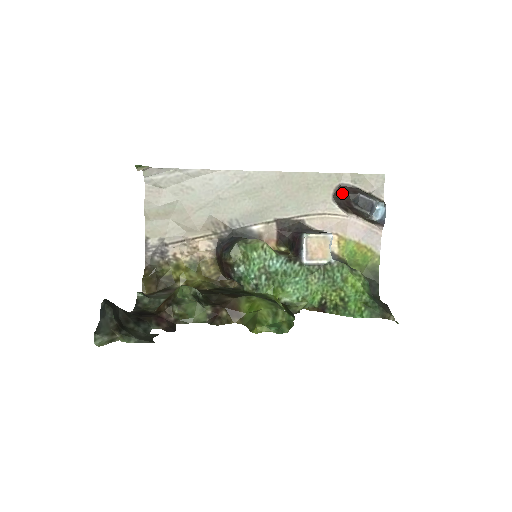
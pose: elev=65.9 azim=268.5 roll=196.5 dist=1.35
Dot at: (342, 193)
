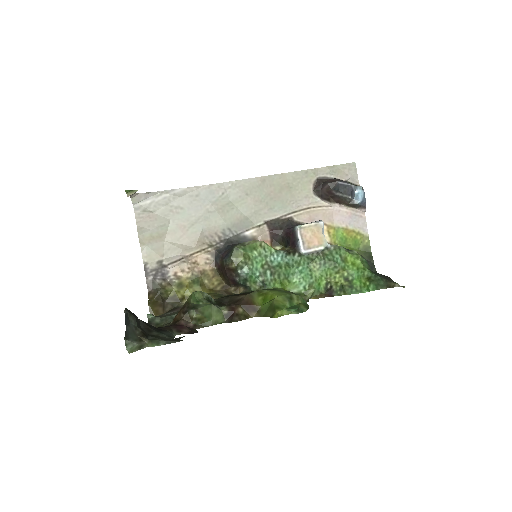
Dot at: (321, 185)
